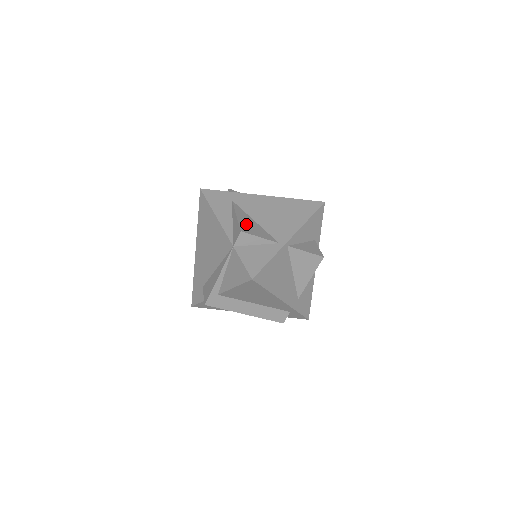
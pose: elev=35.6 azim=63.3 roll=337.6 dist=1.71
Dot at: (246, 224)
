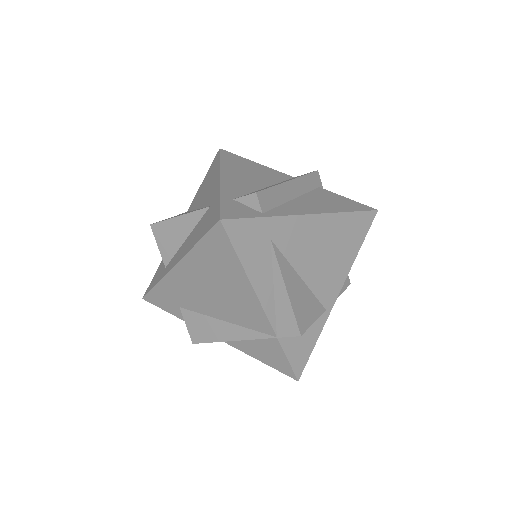
Dot at: (299, 304)
